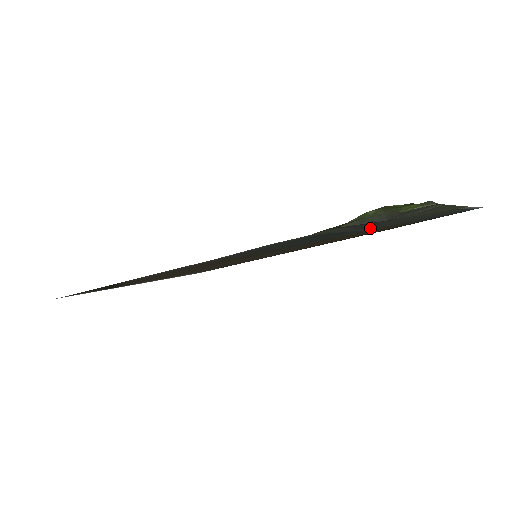
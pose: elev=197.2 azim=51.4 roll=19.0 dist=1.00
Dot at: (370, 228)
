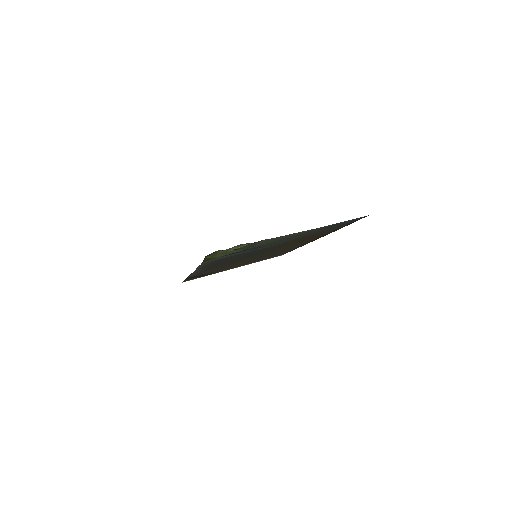
Dot at: occluded
